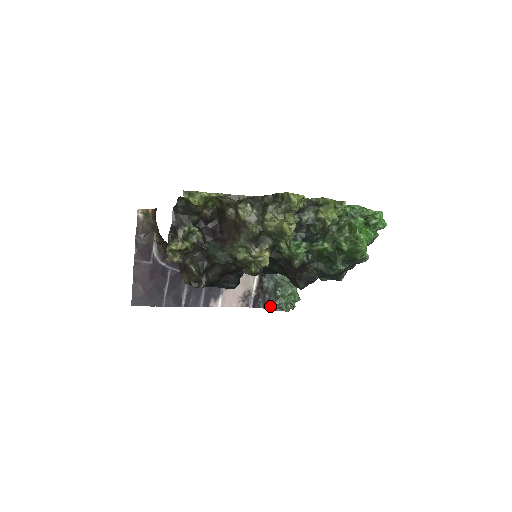
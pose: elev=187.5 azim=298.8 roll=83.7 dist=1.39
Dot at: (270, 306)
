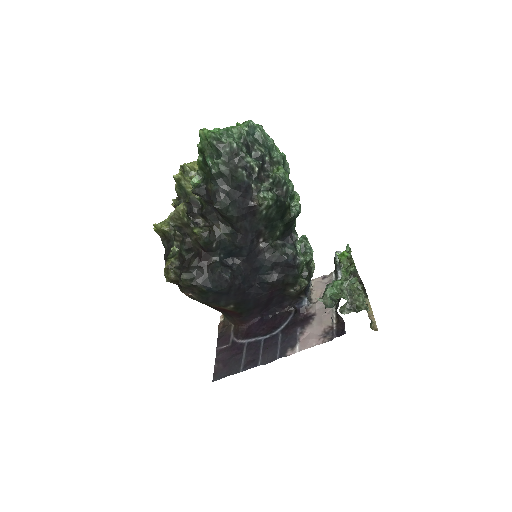
Dot at: (325, 308)
